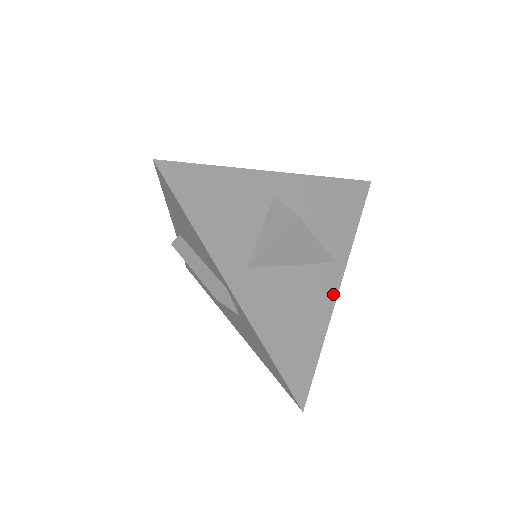
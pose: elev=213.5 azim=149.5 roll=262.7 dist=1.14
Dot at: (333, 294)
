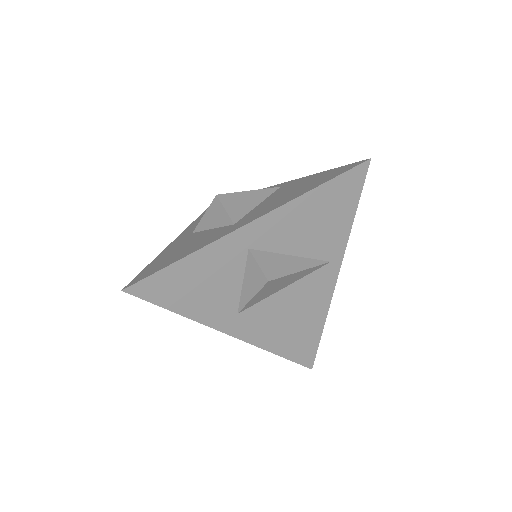
Dot at: (330, 287)
